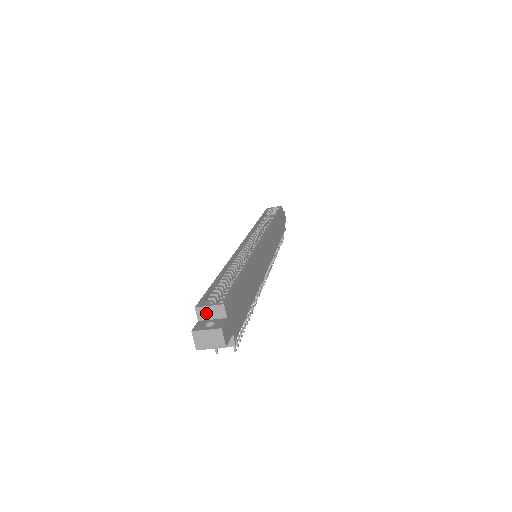
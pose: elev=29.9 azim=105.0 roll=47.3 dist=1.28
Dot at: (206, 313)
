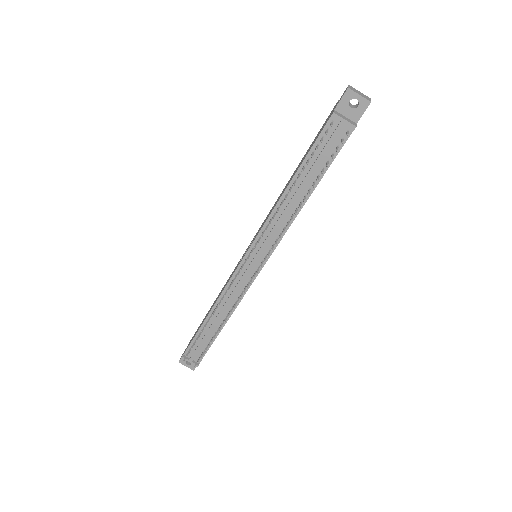
Dot at: occluded
